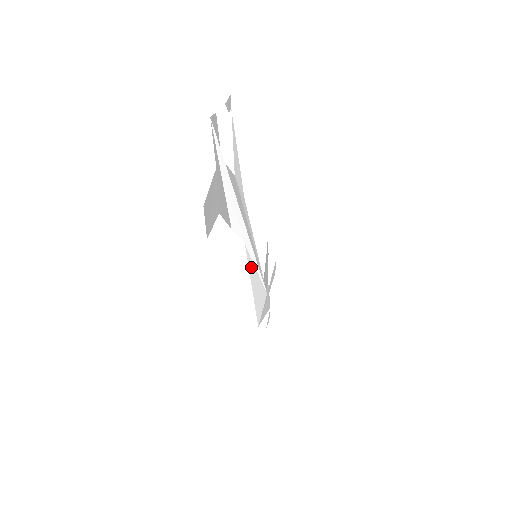
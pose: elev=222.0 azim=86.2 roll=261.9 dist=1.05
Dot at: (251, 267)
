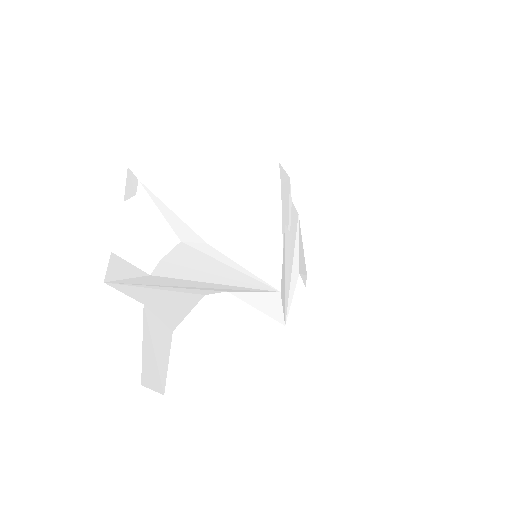
Dot at: (247, 297)
